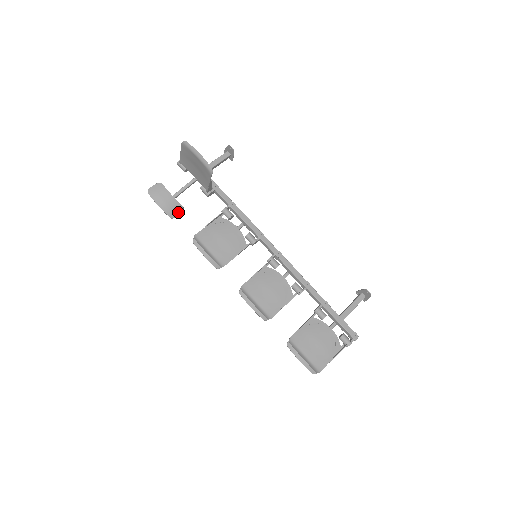
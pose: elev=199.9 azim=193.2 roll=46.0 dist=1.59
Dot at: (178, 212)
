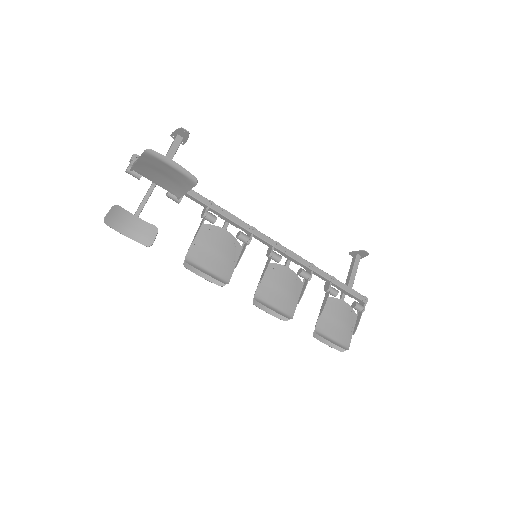
Dot at: (153, 236)
